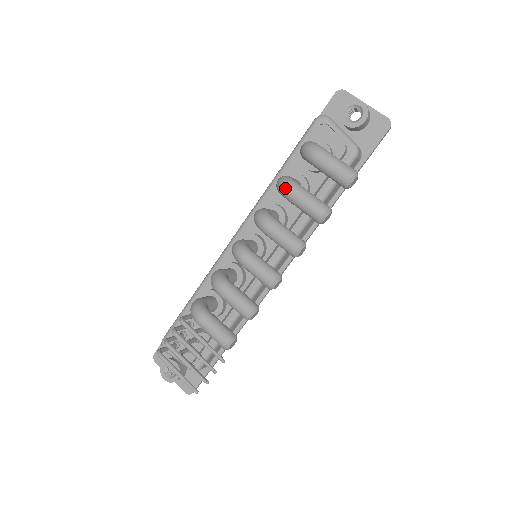
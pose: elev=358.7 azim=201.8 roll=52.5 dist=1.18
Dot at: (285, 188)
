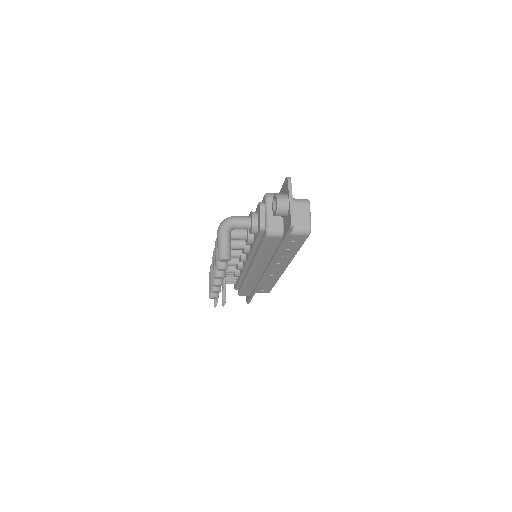
Dot at: (216, 239)
